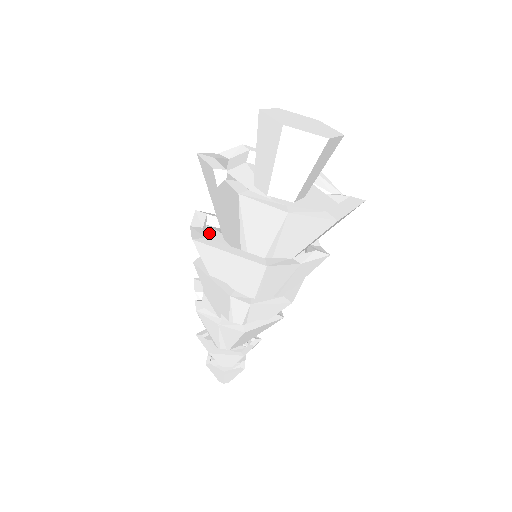
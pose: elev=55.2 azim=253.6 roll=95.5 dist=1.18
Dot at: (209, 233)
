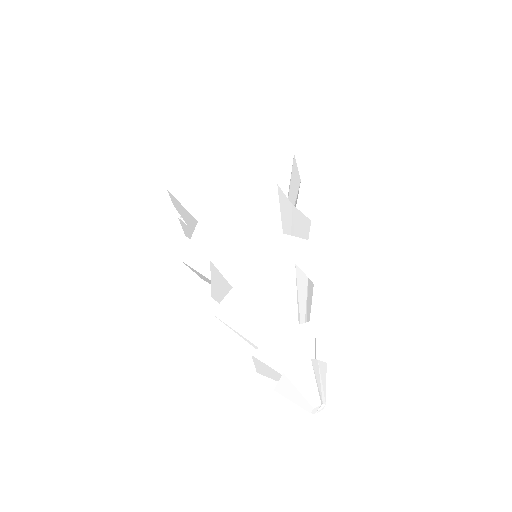
Dot at: occluded
